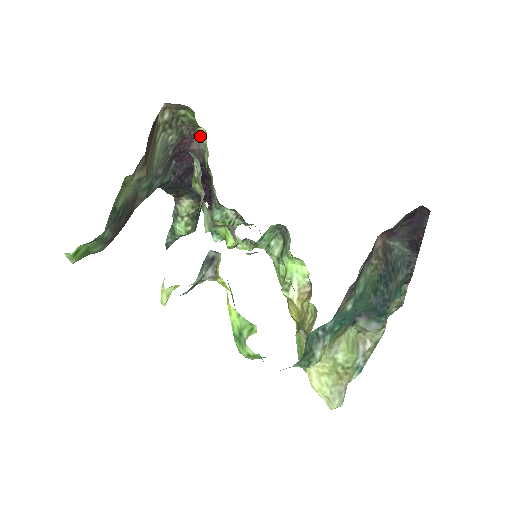
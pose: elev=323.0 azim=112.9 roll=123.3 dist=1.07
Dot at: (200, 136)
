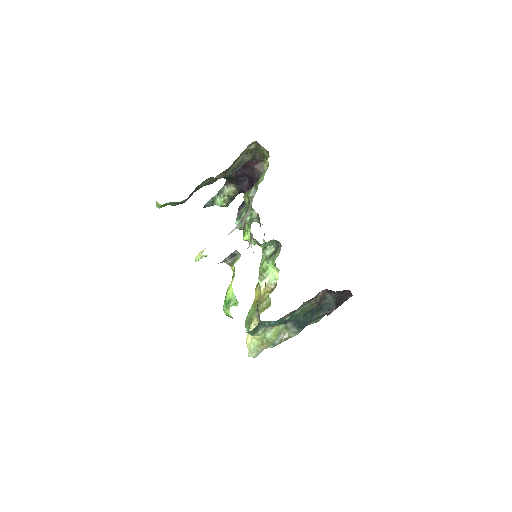
Dot at: (264, 163)
